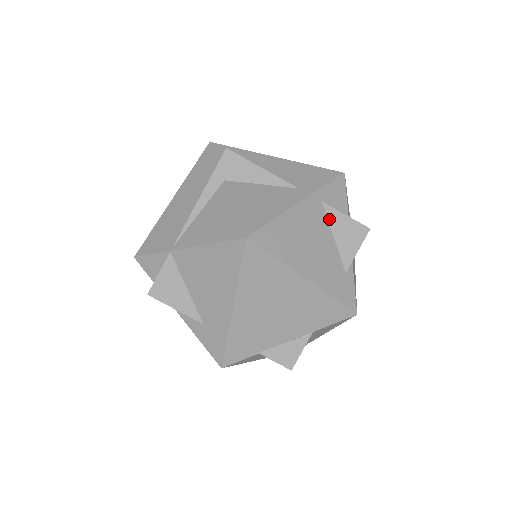
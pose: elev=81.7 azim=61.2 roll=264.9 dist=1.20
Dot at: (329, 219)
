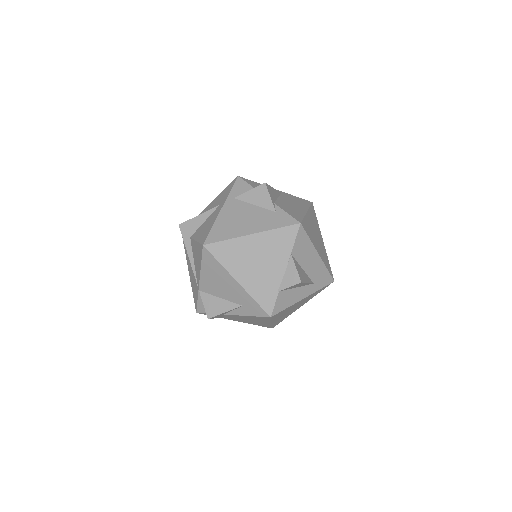
Dot at: (244, 201)
